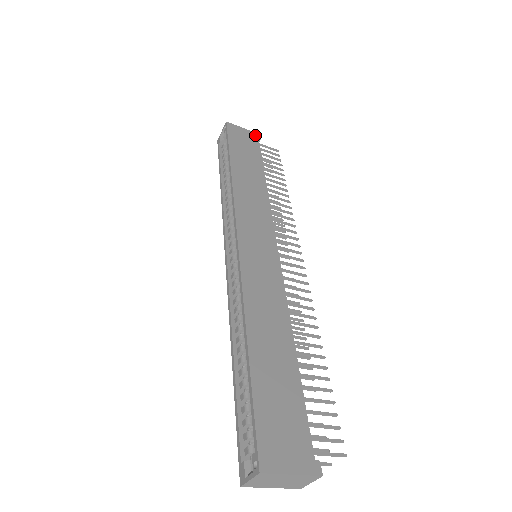
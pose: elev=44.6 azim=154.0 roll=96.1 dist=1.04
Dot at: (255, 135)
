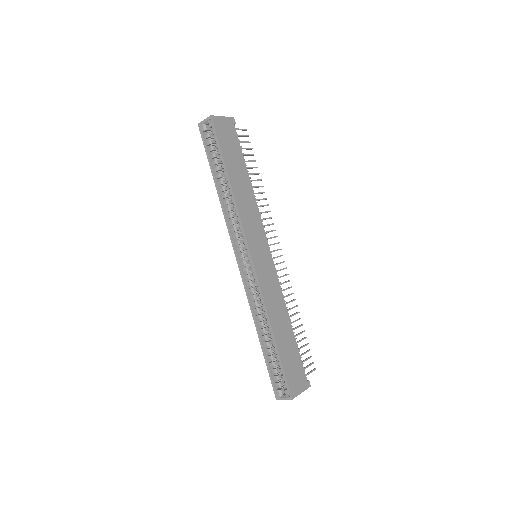
Dot at: (231, 121)
